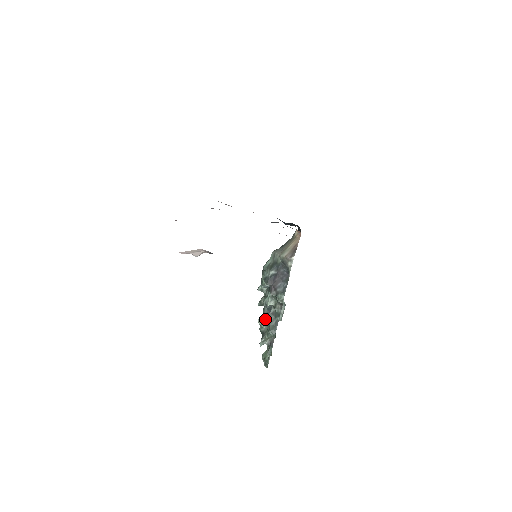
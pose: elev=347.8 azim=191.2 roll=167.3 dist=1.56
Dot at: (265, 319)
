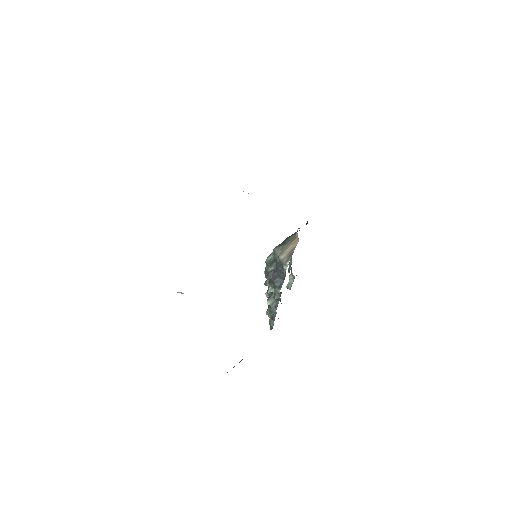
Dot at: occluded
